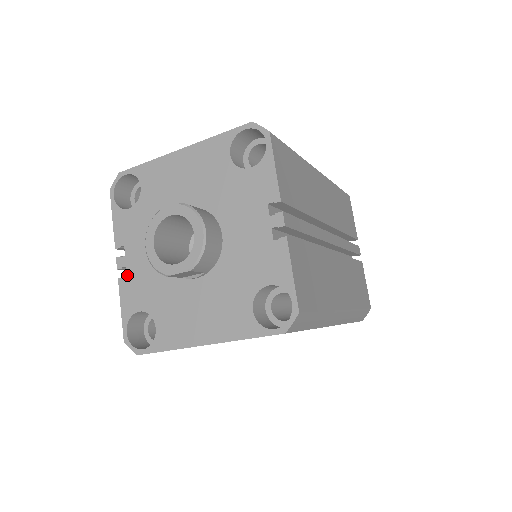
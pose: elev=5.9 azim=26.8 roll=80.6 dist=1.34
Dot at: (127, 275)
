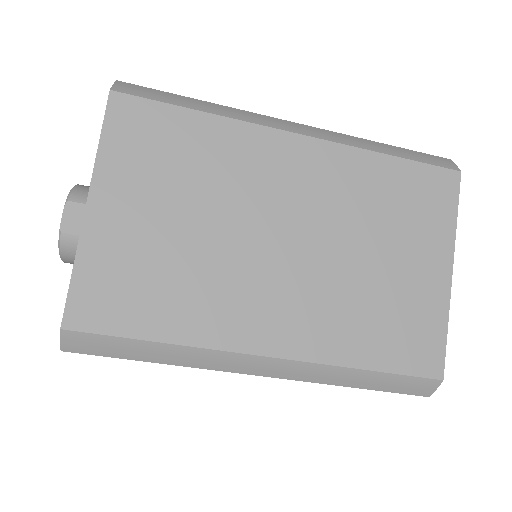
Dot at: occluded
